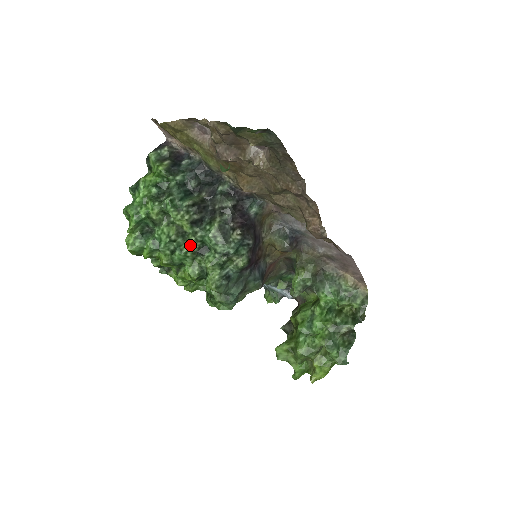
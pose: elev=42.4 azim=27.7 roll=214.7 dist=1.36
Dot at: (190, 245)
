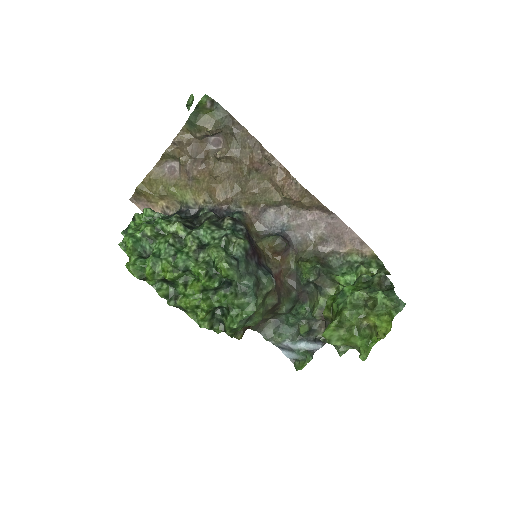
Dot at: (189, 245)
